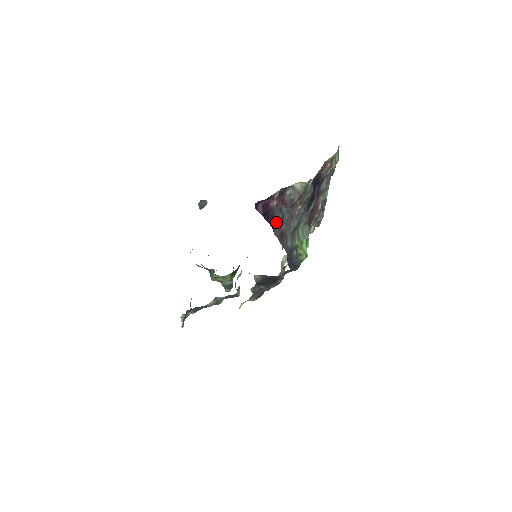
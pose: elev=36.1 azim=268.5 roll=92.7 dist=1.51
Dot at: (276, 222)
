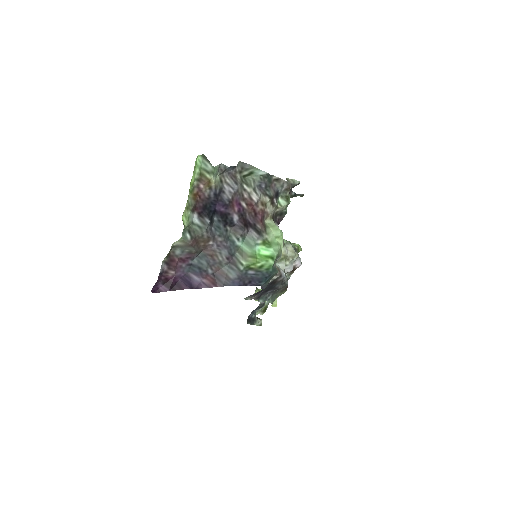
Dot at: (196, 277)
